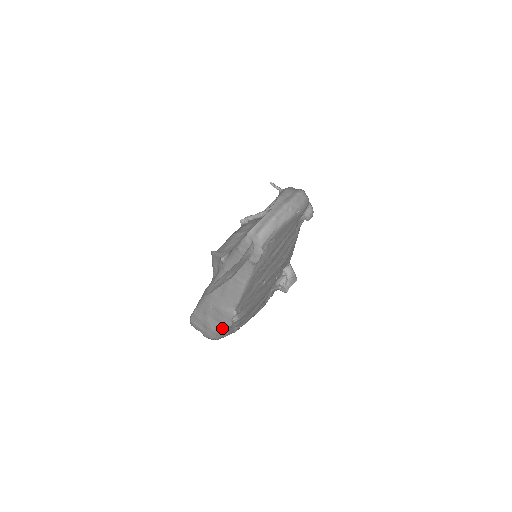
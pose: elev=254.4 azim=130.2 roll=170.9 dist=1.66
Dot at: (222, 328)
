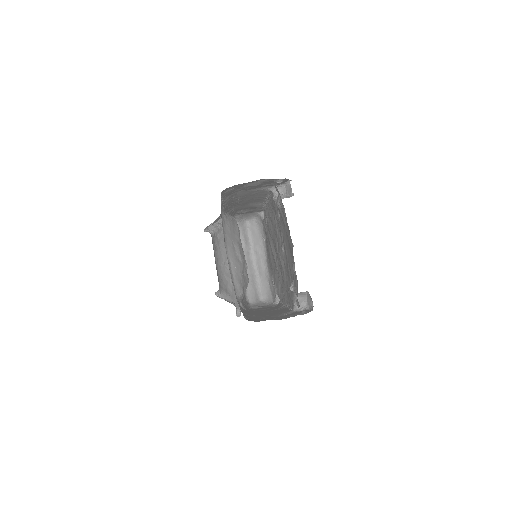
Dot at: (295, 315)
